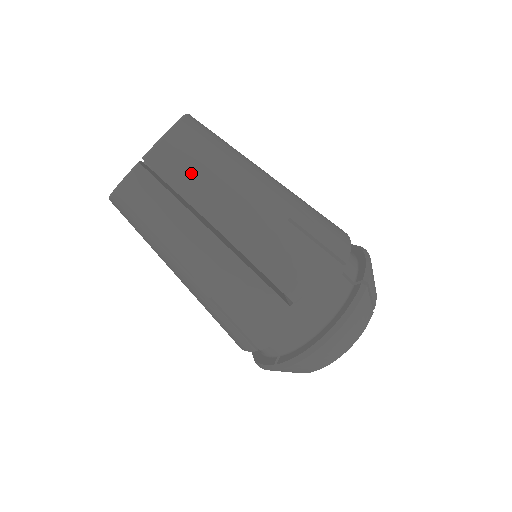
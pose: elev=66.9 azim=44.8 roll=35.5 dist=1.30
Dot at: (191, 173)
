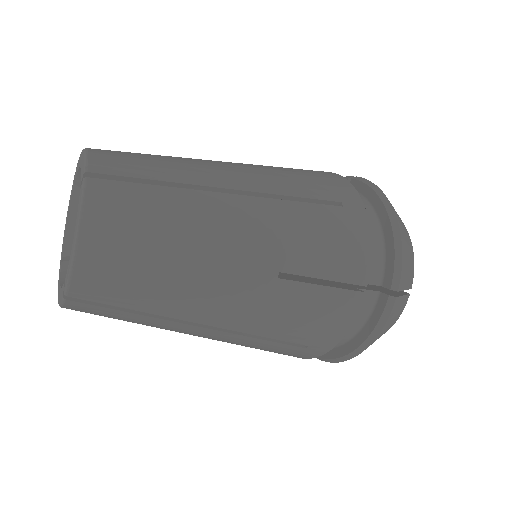
Dot at: (132, 289)
